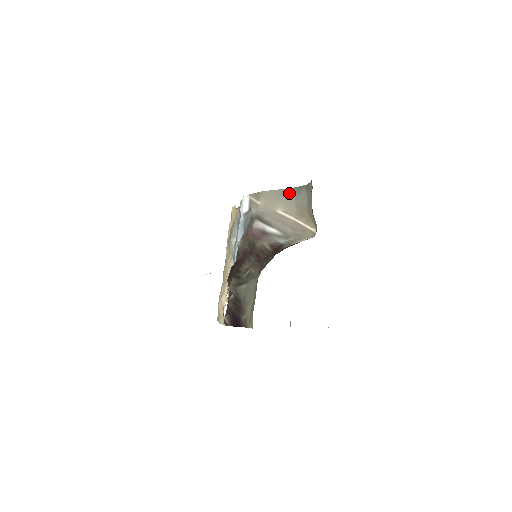
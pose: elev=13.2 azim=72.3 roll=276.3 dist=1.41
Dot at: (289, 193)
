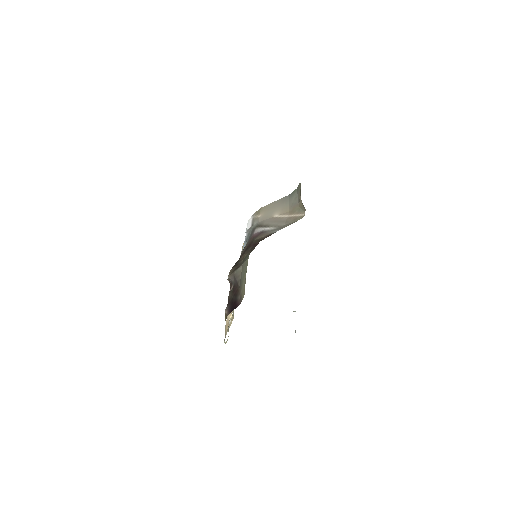
Dot at: (284, 200)
